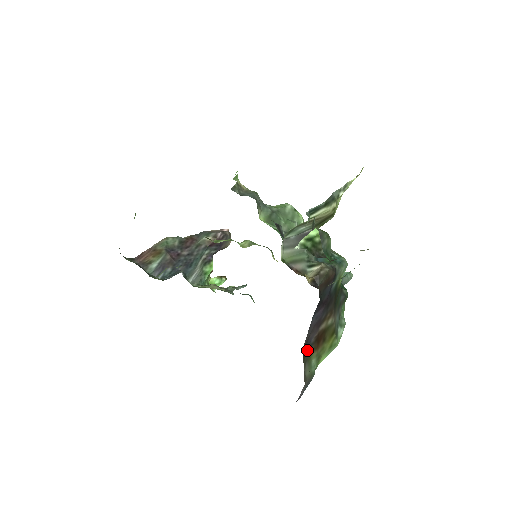
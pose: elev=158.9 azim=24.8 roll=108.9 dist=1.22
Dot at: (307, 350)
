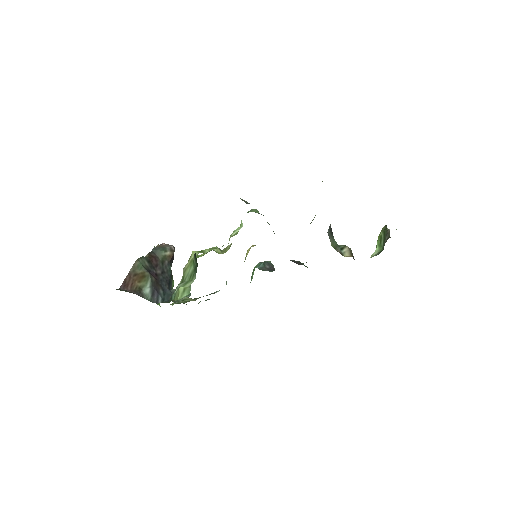
Dot at: occluded
